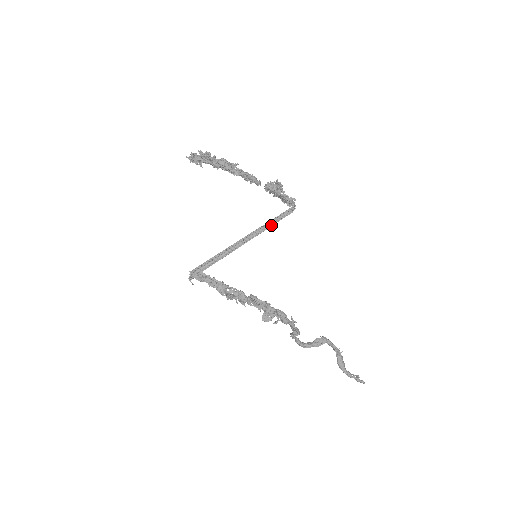
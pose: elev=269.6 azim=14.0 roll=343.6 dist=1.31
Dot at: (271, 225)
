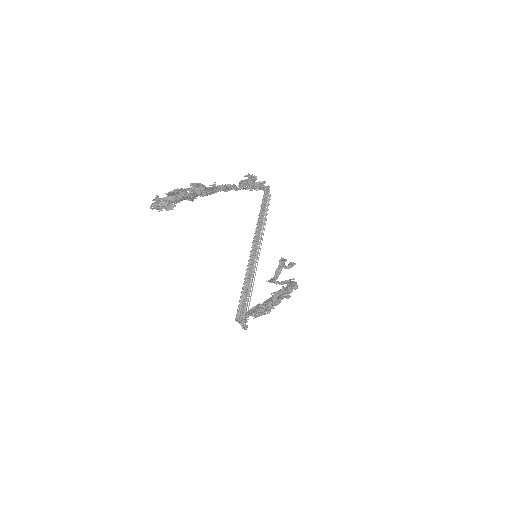
Dot at: (265, 223)
